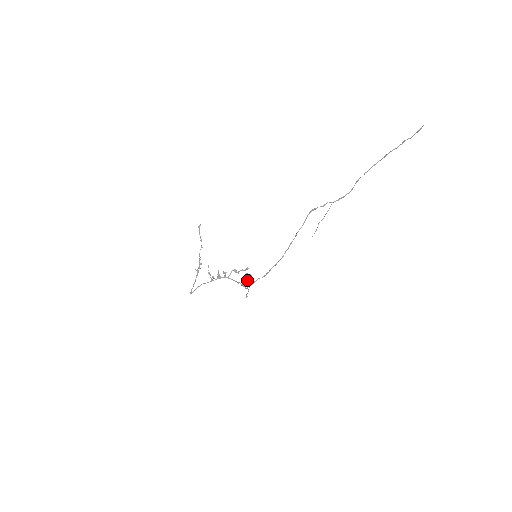
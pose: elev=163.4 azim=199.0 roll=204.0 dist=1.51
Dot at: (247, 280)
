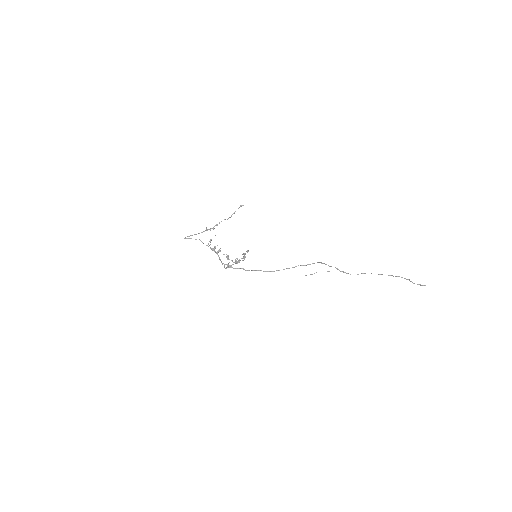
Dot at: (236, 262)
